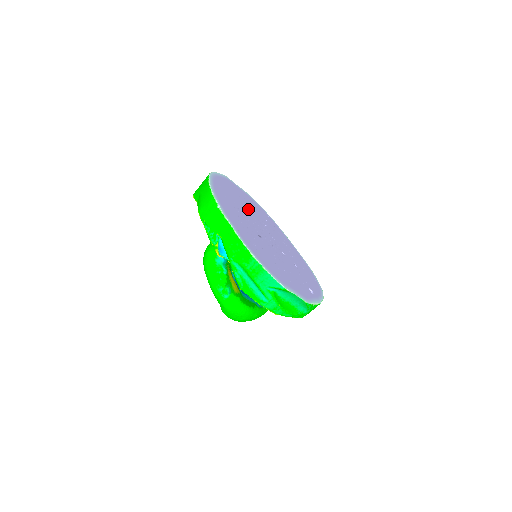
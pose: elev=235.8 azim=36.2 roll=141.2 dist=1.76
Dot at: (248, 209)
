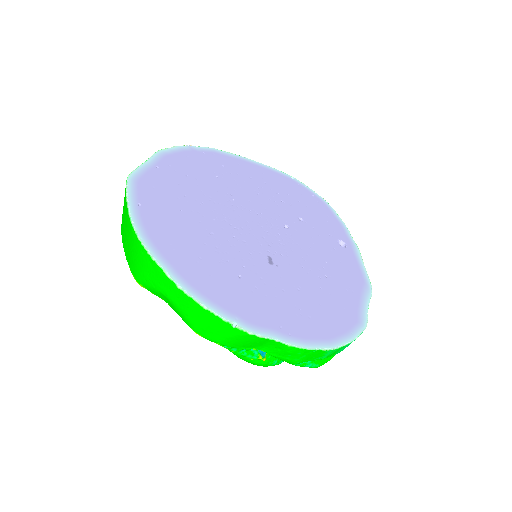
Dot at: (206, 210)
